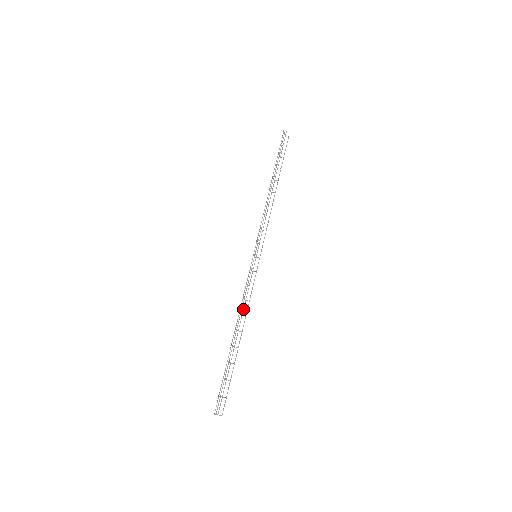
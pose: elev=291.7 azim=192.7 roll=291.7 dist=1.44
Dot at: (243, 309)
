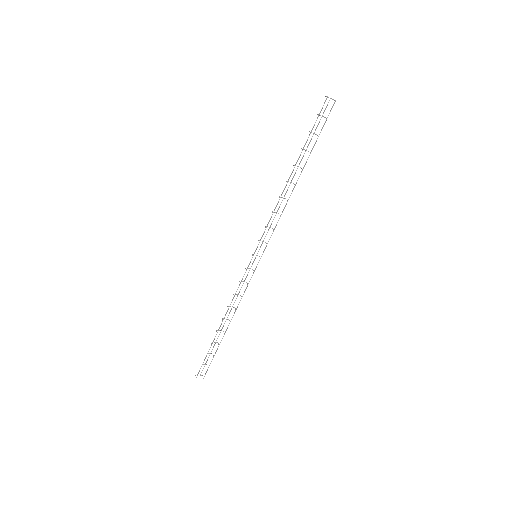
Dot at: occluded
